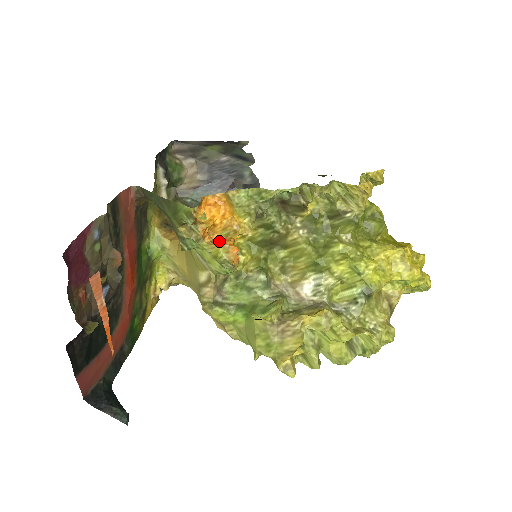
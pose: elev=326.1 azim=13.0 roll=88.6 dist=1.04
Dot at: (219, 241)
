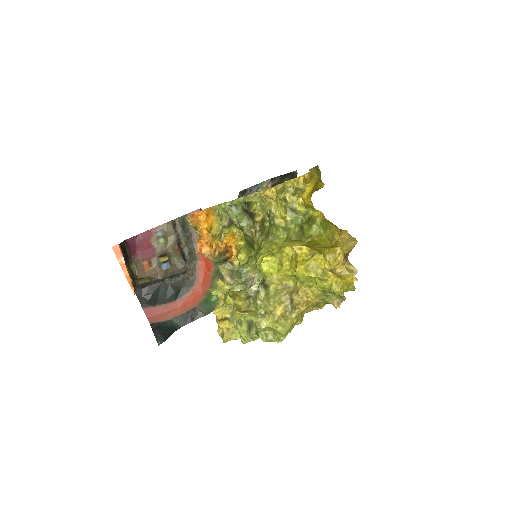
Dot at: occluded
